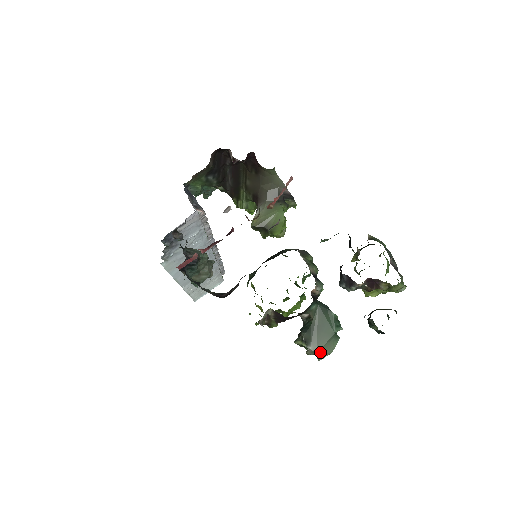
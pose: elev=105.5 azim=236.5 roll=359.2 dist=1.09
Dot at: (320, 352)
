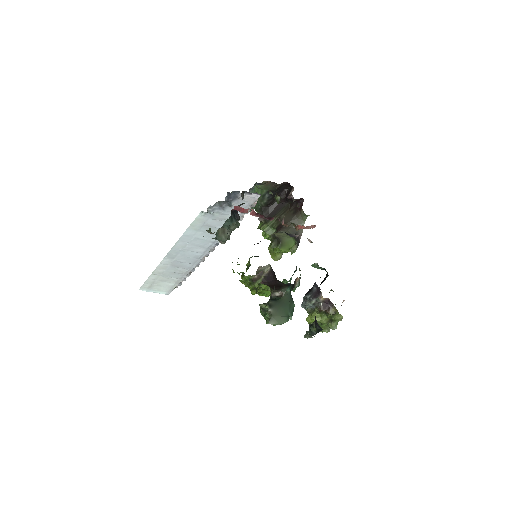
Dot at: (275, 318)
